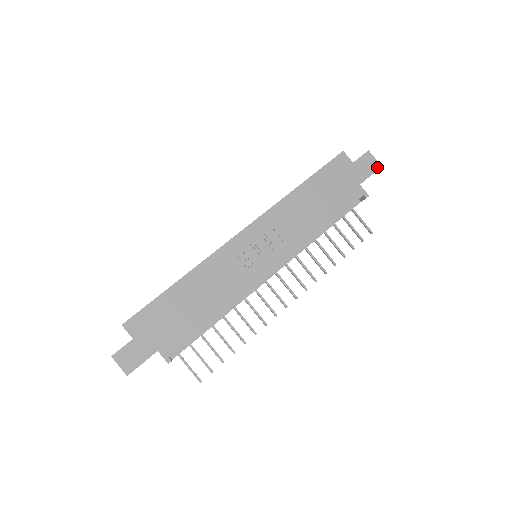
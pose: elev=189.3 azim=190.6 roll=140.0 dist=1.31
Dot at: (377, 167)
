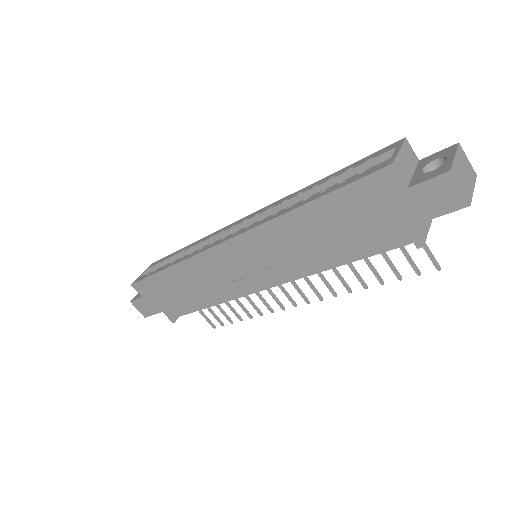
Dot at: (458, 205)
